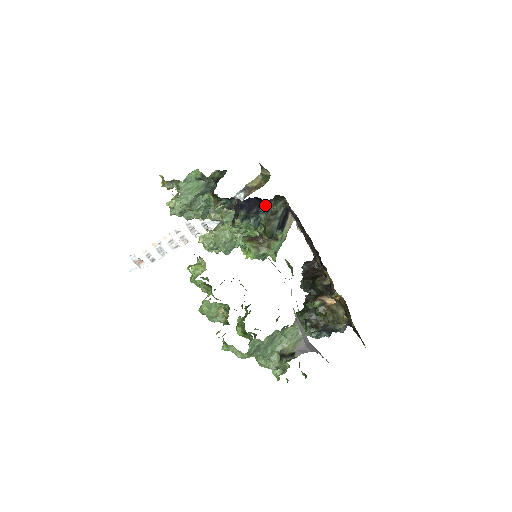
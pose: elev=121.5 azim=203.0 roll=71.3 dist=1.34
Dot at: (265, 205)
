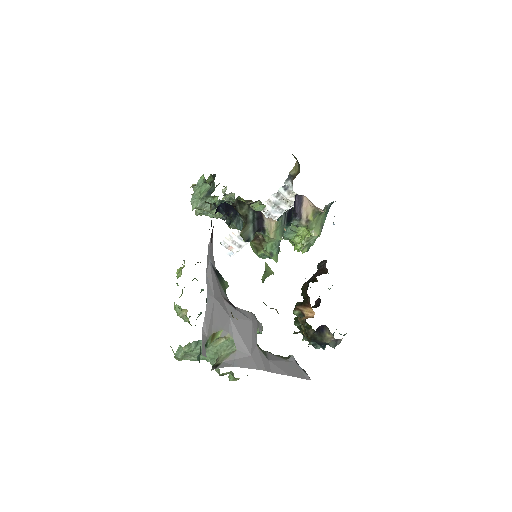
Dot at: (236, 209)
